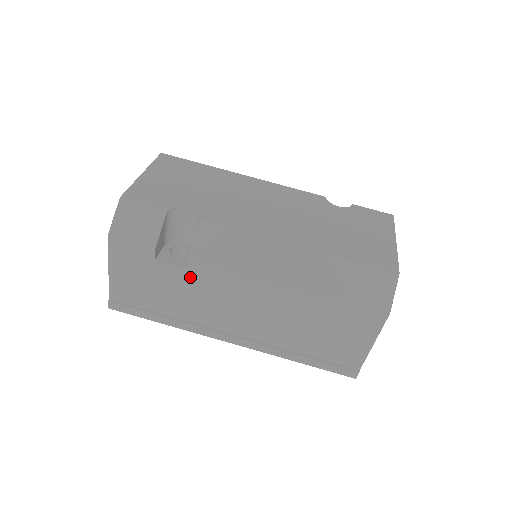
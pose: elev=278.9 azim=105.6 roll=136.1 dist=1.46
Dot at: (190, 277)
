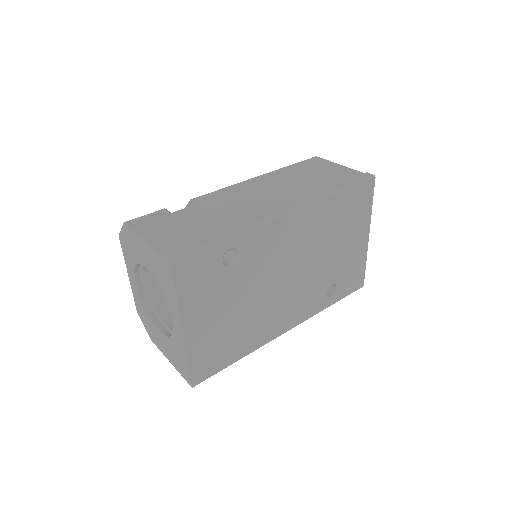
Dot at: (205, 205)
